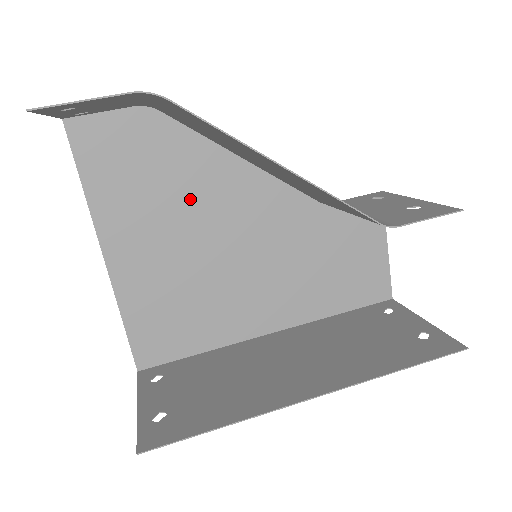
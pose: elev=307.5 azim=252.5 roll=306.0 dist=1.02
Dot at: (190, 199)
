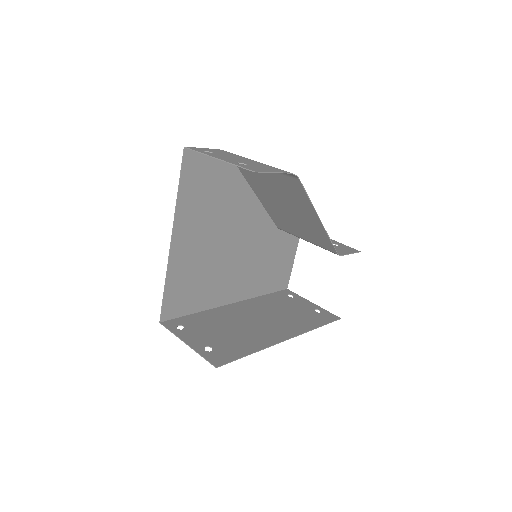
Dot at: (225, 213)
